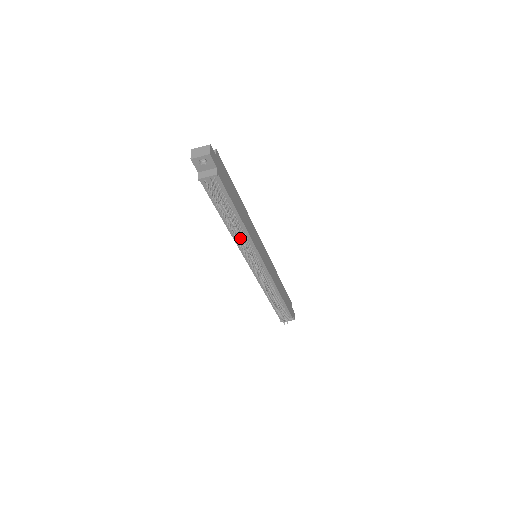
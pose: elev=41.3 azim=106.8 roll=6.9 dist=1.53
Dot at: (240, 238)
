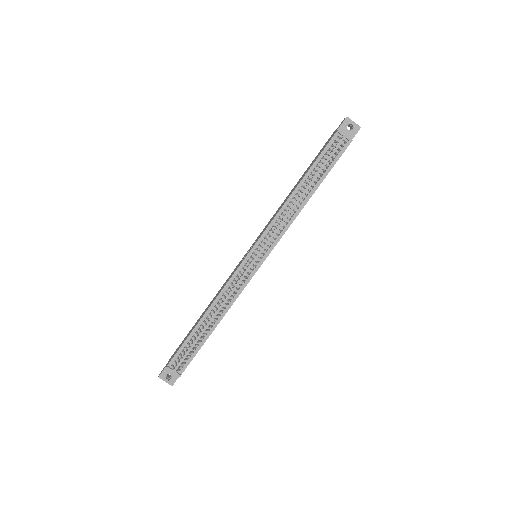
Dot at: occluded
